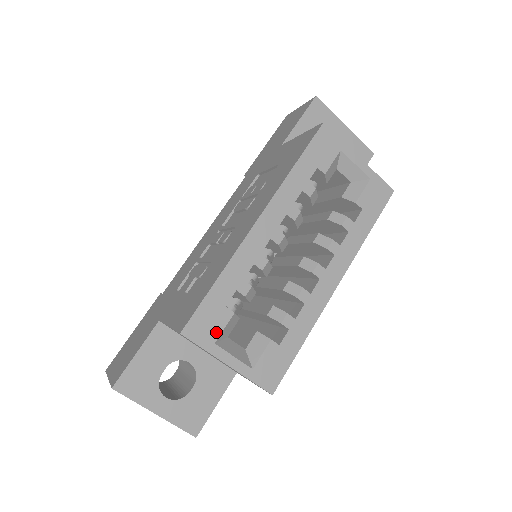
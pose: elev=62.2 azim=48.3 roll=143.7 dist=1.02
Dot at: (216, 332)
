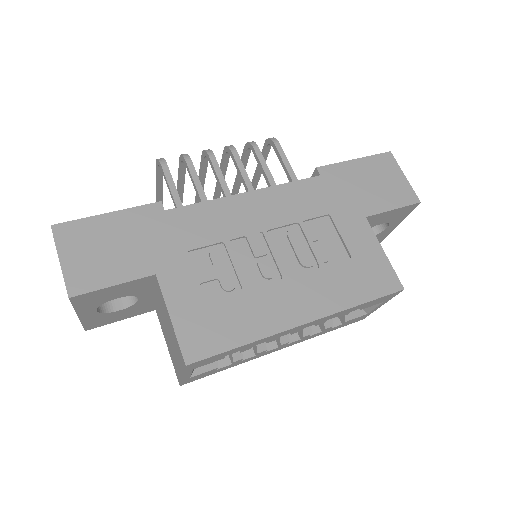
Dot at: (202, 365)
